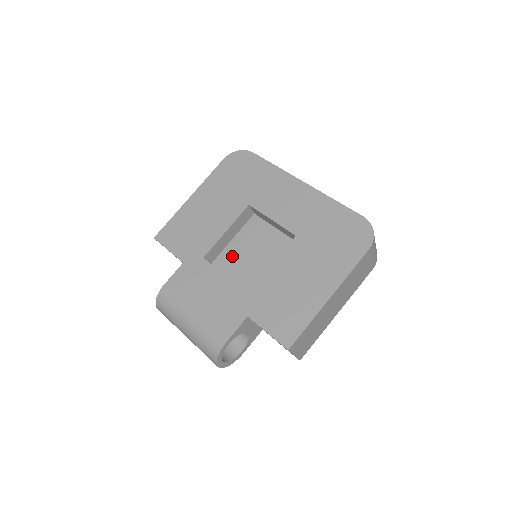
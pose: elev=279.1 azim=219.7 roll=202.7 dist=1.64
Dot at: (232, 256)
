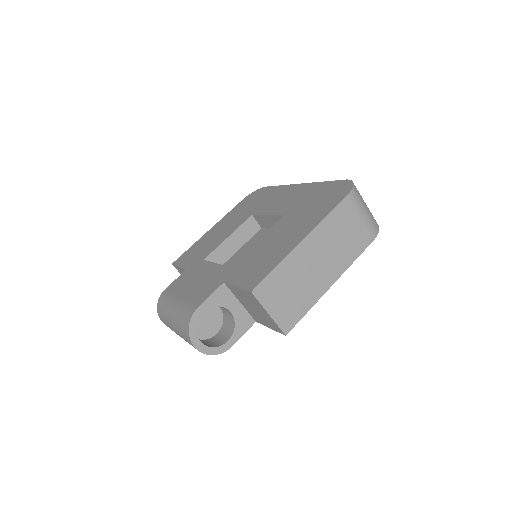
Dot at: (234, 261)
